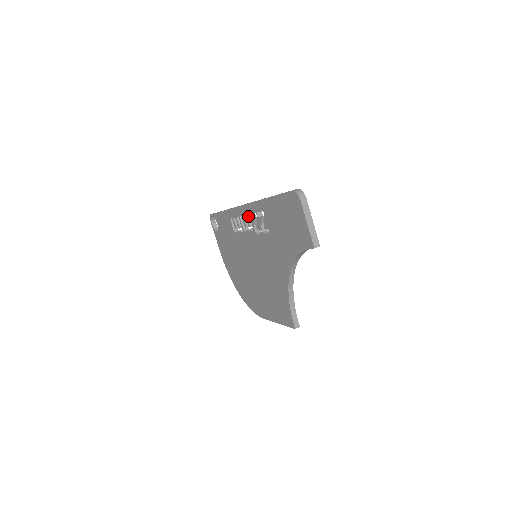
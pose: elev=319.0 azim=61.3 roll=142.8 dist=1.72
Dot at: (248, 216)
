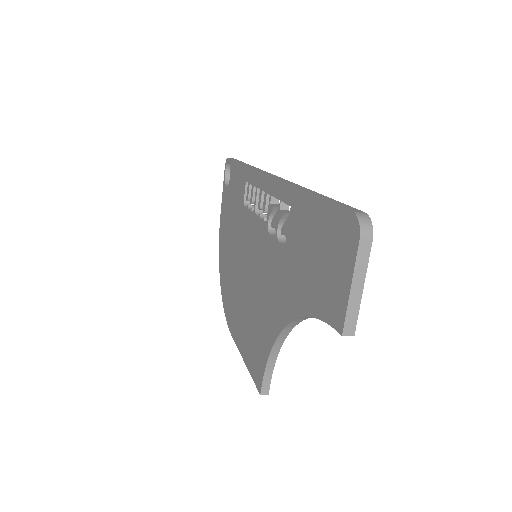
Dot at: (268, 196)
